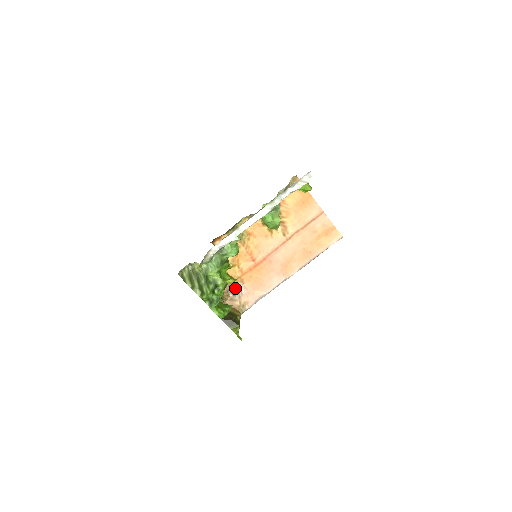
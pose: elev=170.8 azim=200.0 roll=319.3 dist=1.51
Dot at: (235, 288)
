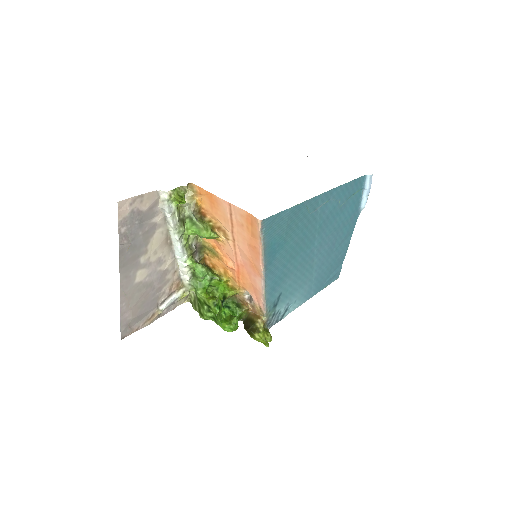
Dot at: occluded
